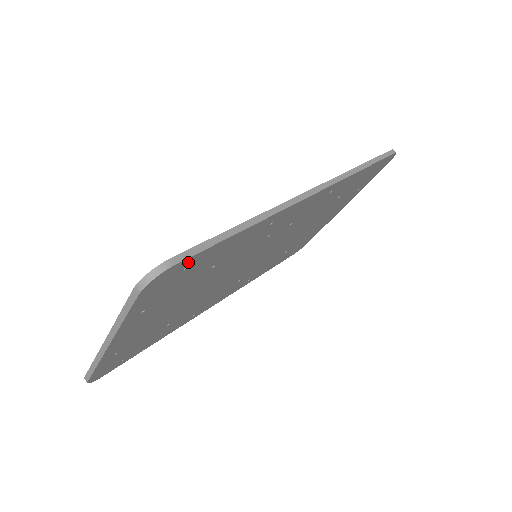
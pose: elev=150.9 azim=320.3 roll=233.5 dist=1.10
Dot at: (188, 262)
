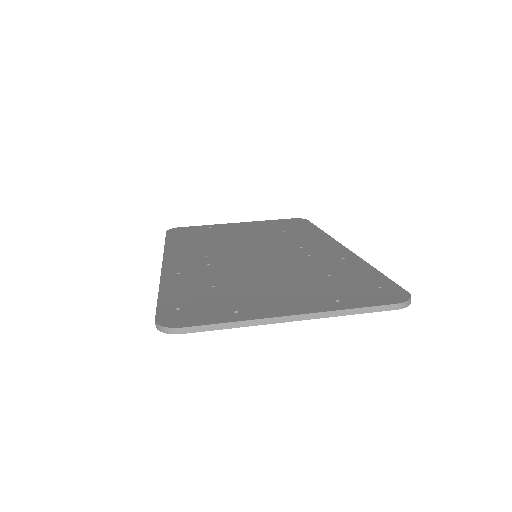
Dot at: occluded
